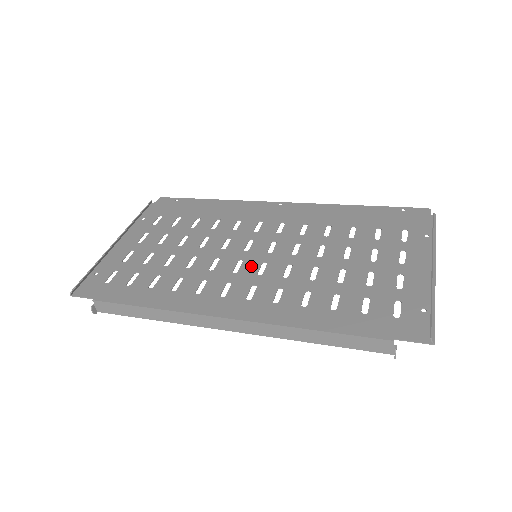
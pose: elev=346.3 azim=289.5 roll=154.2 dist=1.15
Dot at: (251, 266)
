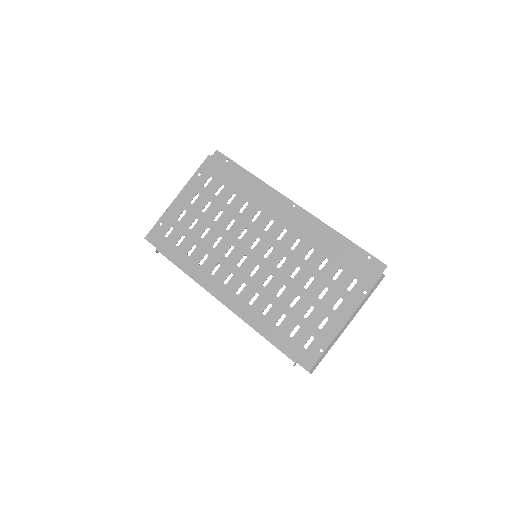
Dot at: (249, 265)
